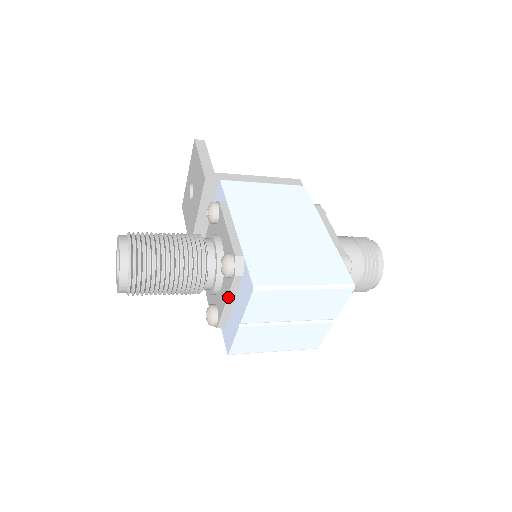
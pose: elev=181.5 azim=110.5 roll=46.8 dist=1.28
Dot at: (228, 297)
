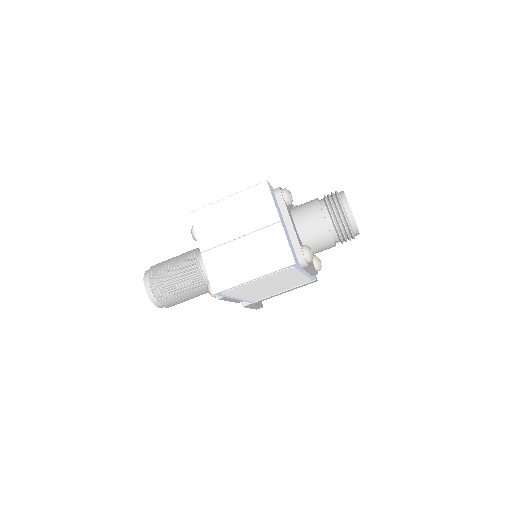
Dot at: occluded
